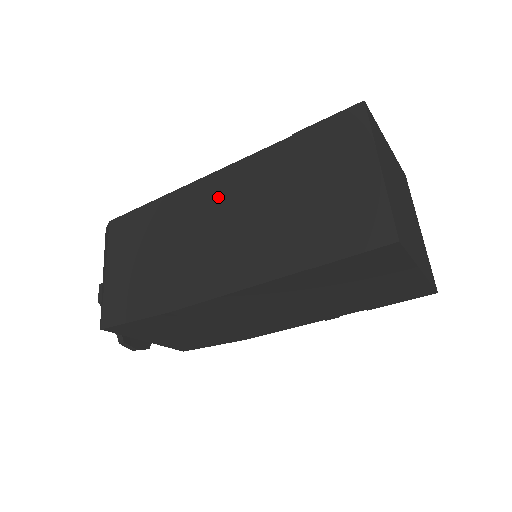
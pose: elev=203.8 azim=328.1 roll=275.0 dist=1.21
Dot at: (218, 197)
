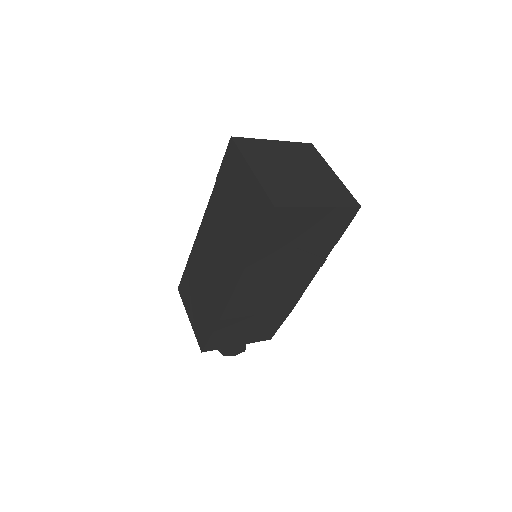
Dot at: (207, 239)
